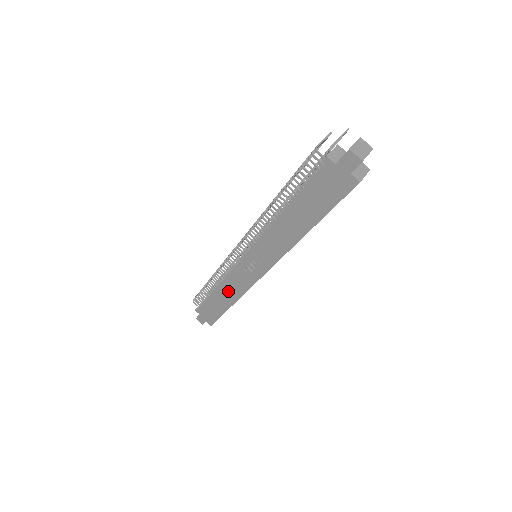
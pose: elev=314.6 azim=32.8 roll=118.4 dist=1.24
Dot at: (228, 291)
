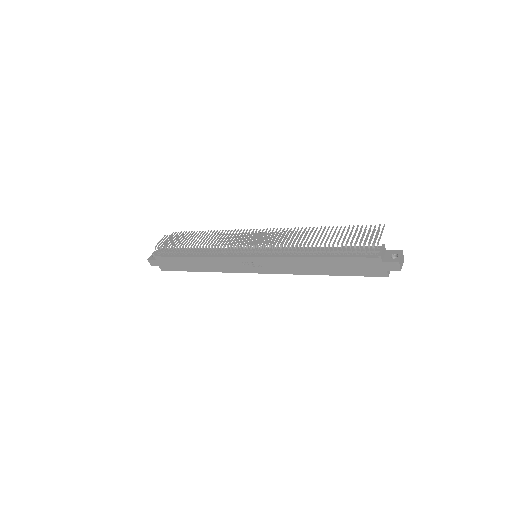
Dot at: (209, 264)
